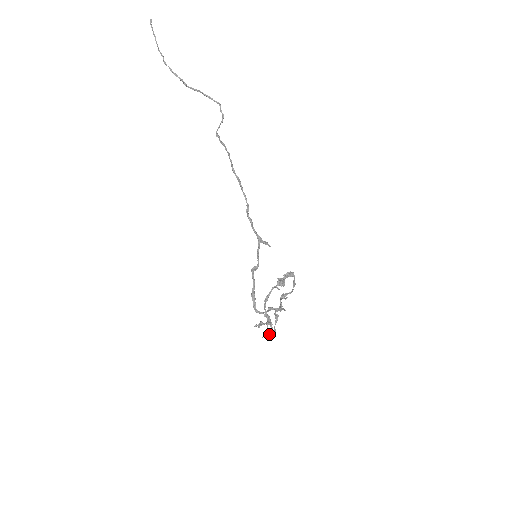
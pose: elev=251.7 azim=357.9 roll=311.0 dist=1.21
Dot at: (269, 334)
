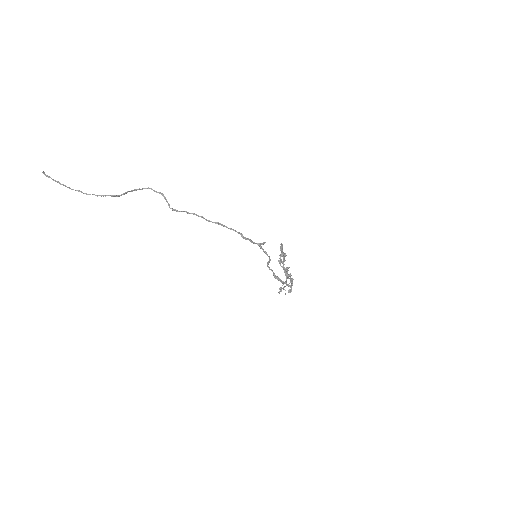
Dot at: (291, 289)
